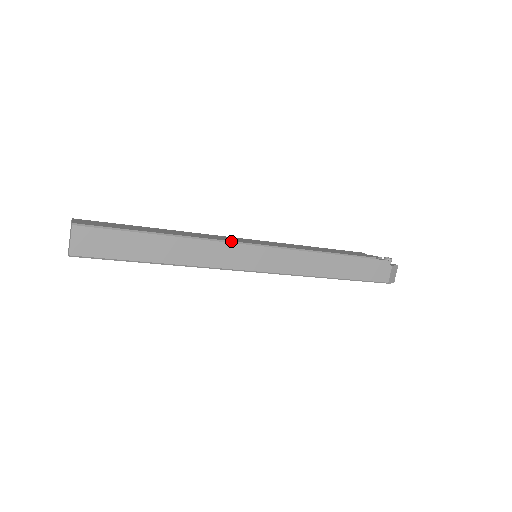
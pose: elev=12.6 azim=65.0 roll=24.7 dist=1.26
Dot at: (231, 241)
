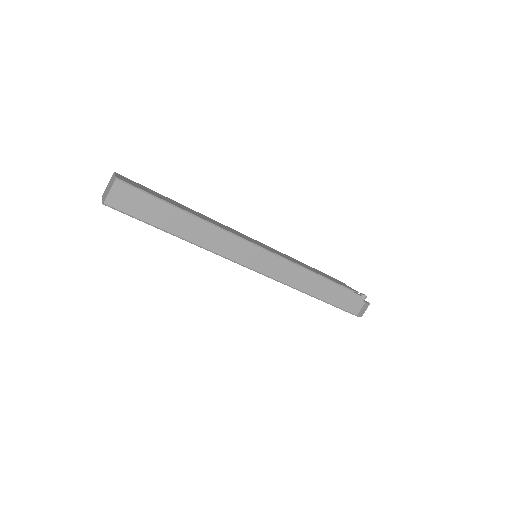
Dot at: (241, 237)
